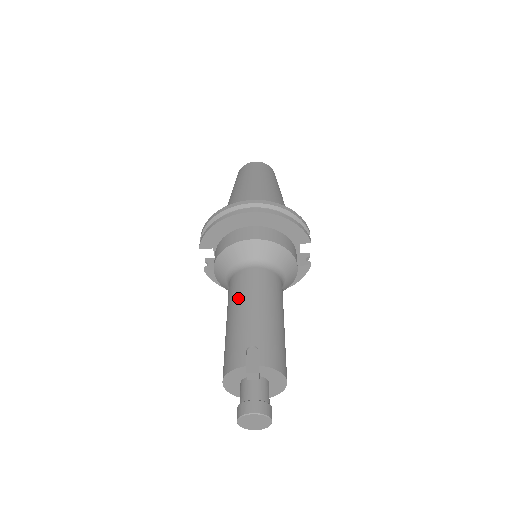
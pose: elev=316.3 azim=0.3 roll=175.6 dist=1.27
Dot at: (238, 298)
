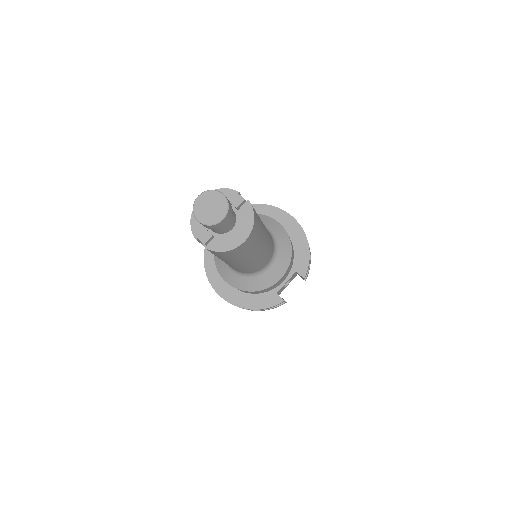
Dot at: occluded
